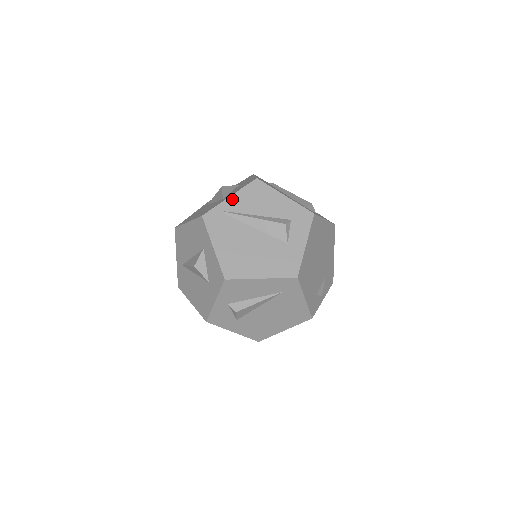
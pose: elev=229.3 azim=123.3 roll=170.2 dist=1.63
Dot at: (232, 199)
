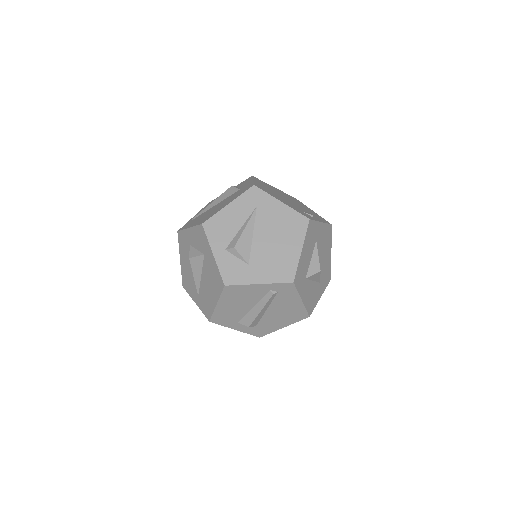
Dot at: occluded
